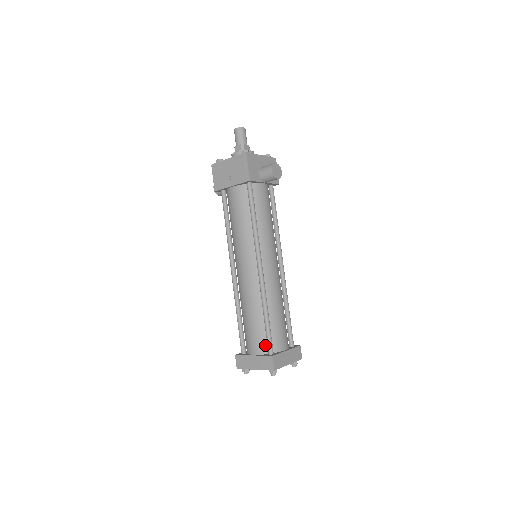
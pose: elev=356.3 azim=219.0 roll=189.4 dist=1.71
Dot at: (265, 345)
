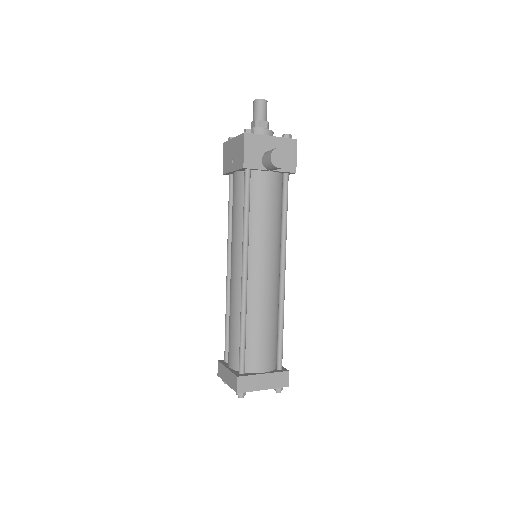
Dot at: occluded
